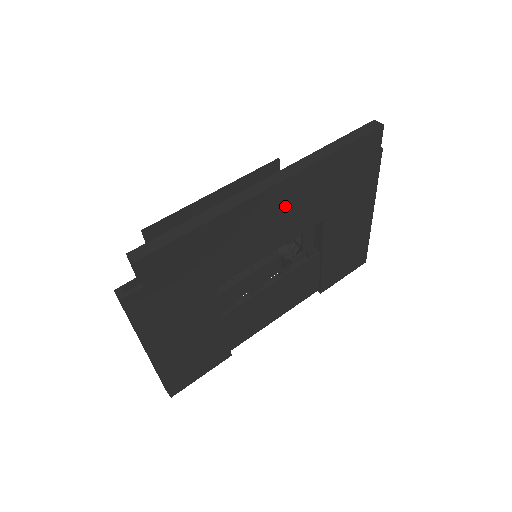
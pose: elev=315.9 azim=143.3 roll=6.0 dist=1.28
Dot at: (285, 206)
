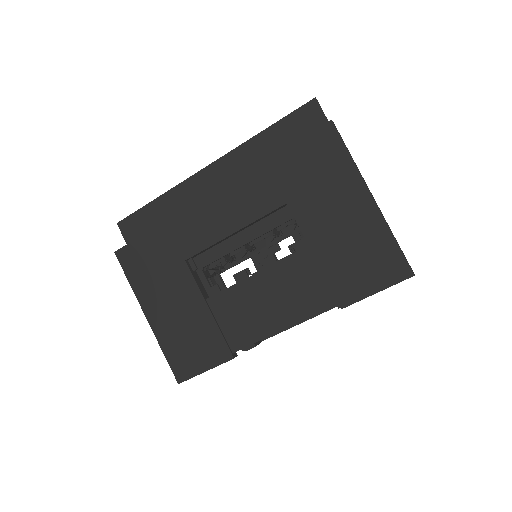
Dot at: (228, 185)
